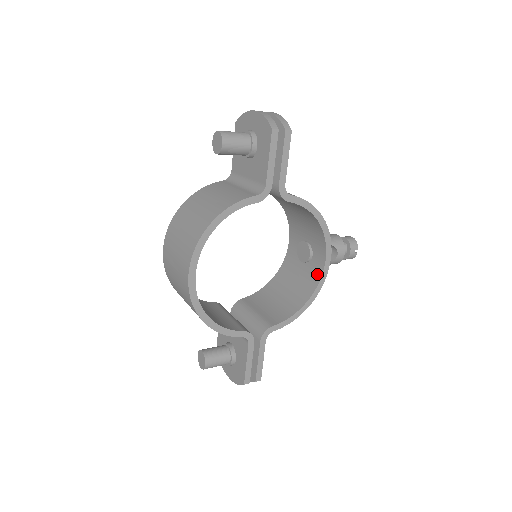
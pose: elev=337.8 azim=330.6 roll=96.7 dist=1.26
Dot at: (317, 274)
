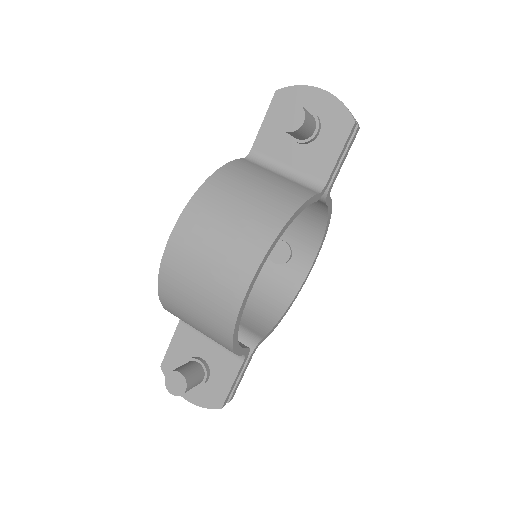
Dot at: (297, 279)
